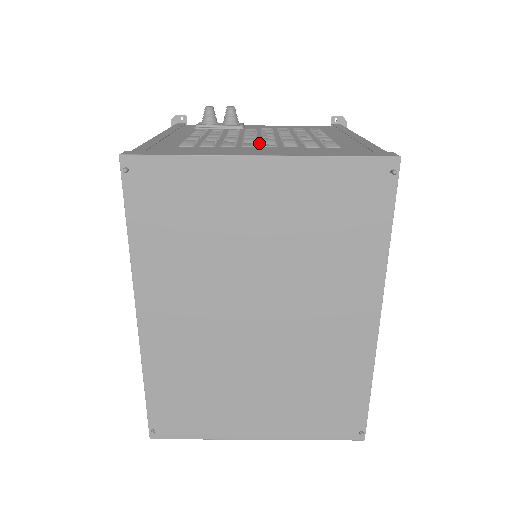
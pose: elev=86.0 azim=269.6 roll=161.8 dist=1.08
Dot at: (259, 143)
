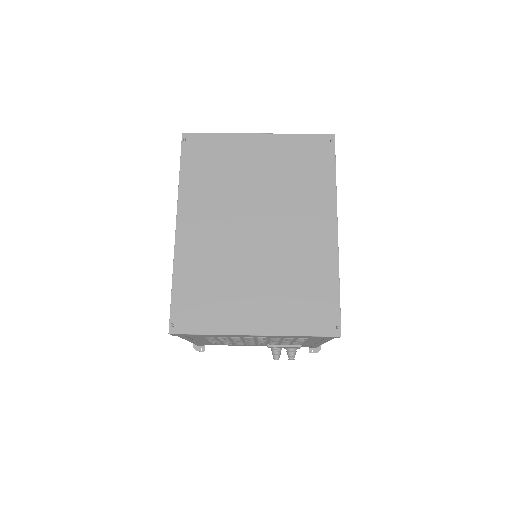
Dot at: occluded
